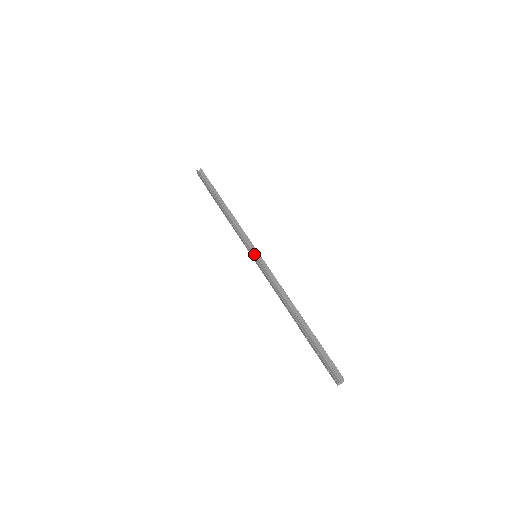
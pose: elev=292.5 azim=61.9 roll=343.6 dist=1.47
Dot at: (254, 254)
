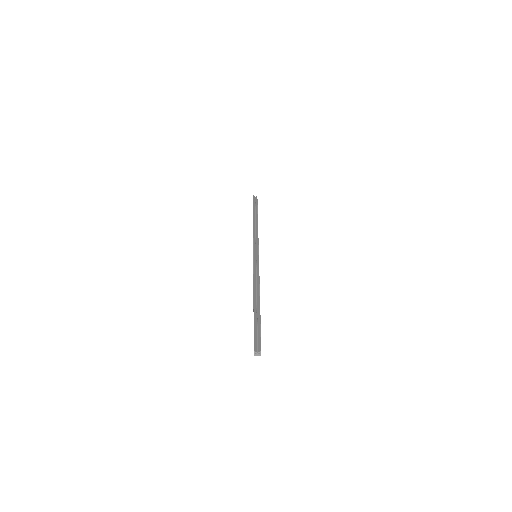
Dot at: (255, 254)
